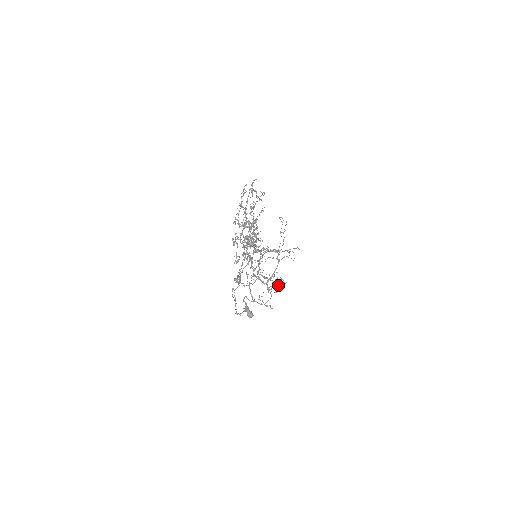
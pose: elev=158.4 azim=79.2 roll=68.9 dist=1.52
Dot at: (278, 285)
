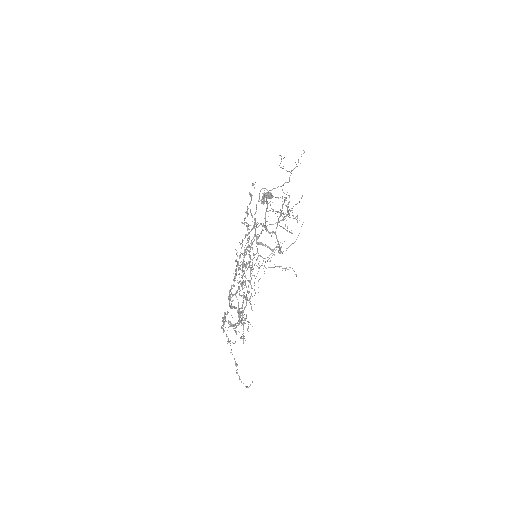
Dot at: occluded
